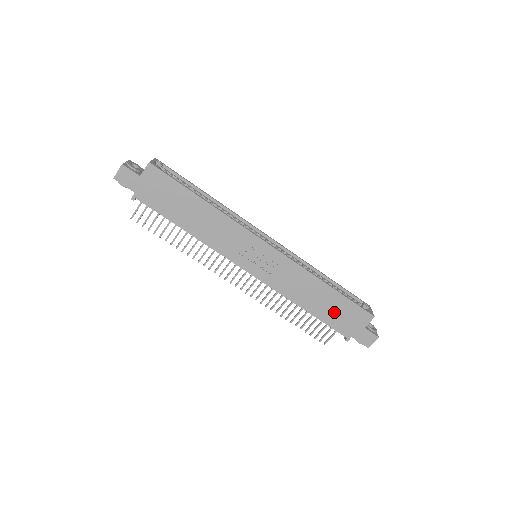
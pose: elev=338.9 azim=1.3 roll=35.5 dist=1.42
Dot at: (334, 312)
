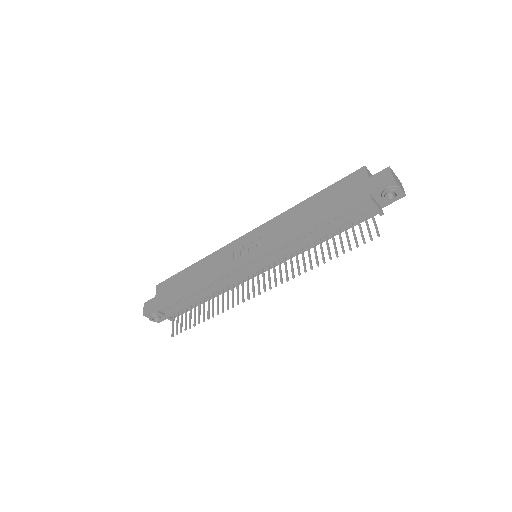
Dot at: (333, 202)
